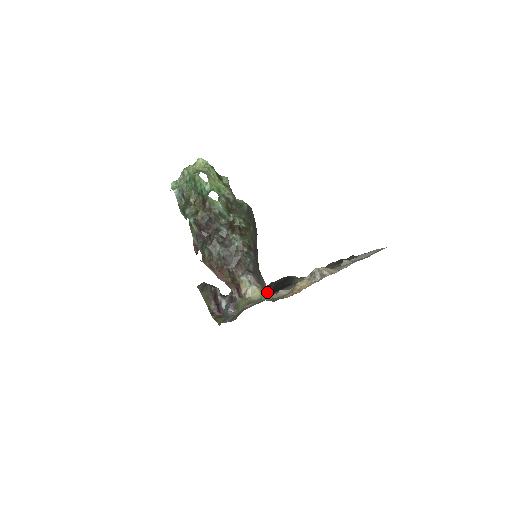
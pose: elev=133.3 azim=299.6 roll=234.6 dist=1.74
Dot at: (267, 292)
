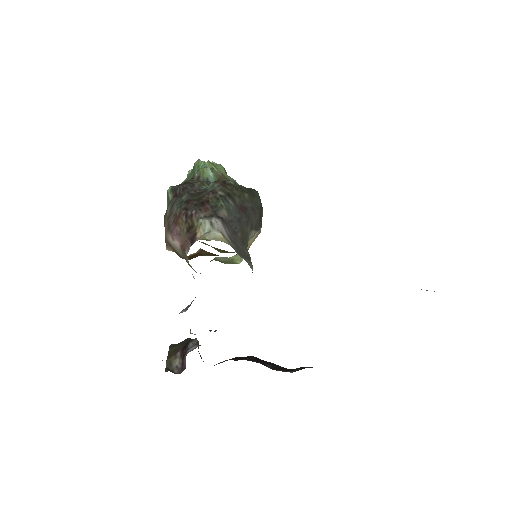
Dot at: (246, 261)
